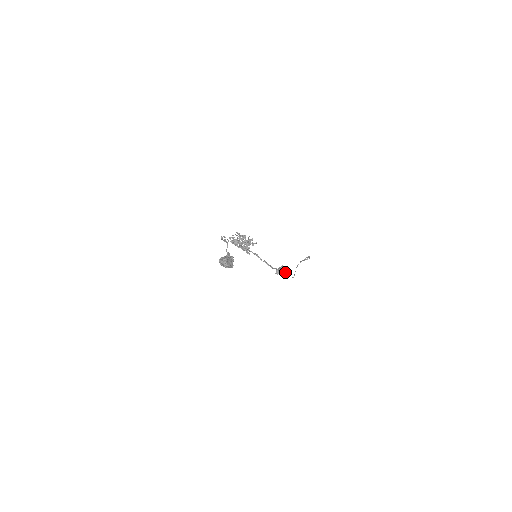
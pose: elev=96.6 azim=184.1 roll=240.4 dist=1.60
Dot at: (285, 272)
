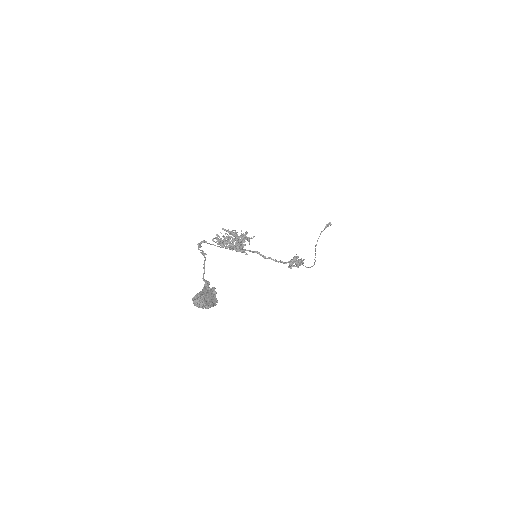
Dot at: (301, 262)
